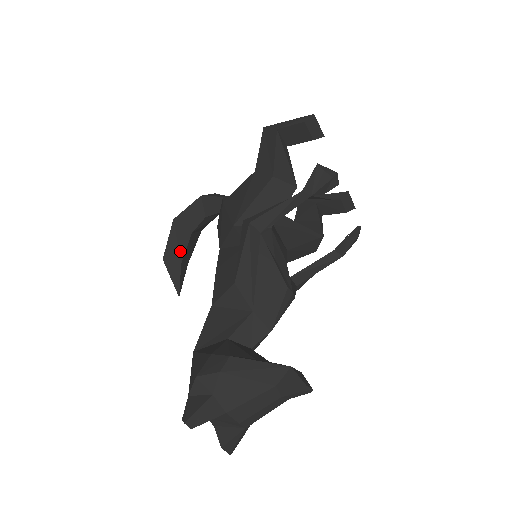
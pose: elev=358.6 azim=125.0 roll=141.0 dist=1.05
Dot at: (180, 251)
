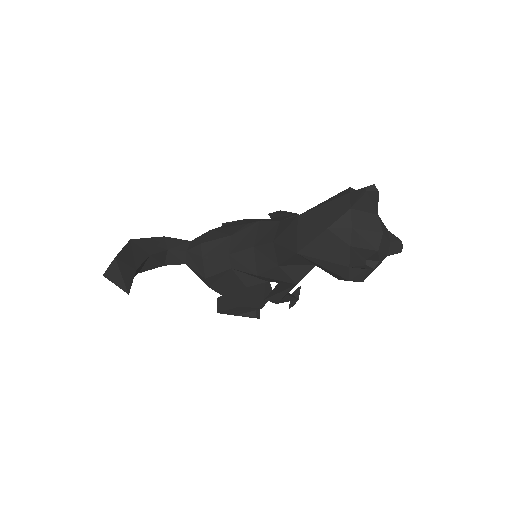
Dot at: (136, 261)
